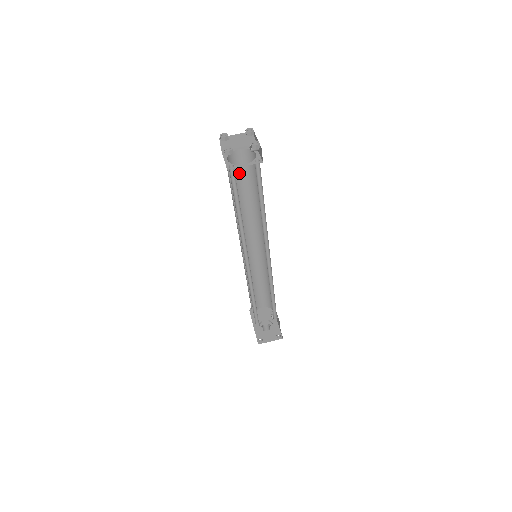
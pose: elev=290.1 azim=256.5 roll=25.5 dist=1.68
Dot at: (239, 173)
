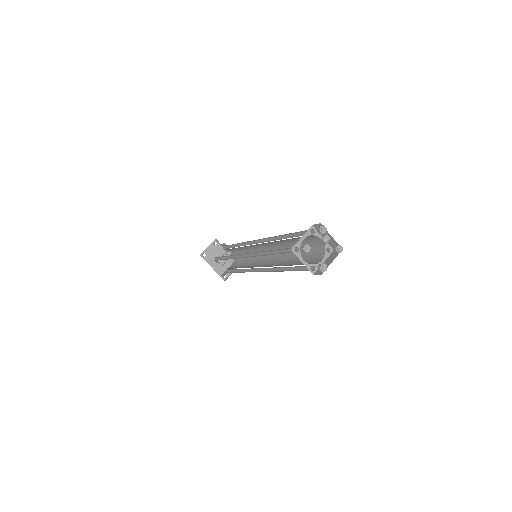
Dot at: occluded
